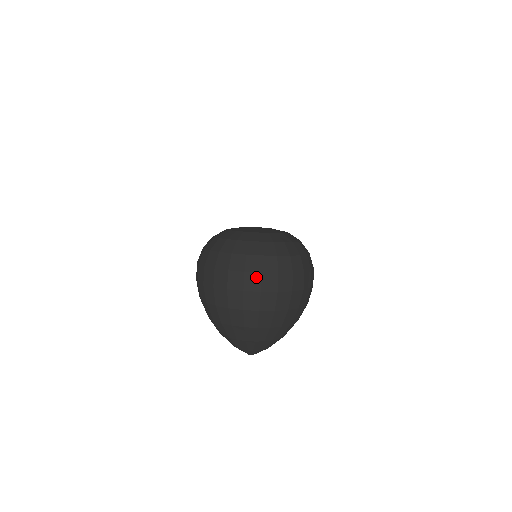
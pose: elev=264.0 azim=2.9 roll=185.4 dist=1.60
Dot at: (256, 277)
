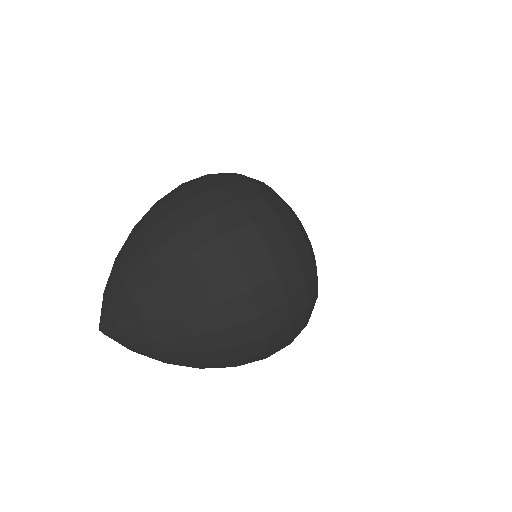
Dot at: (279, 297)
